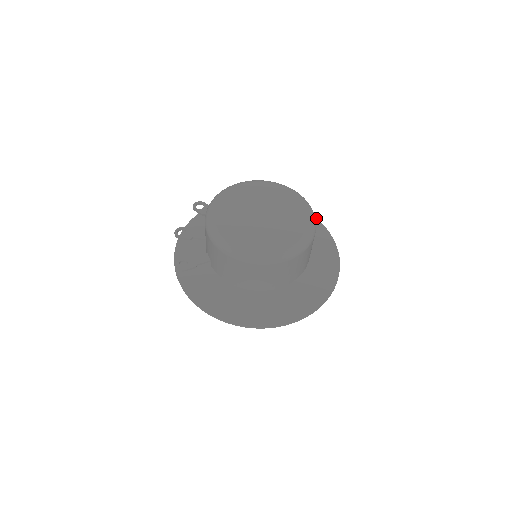
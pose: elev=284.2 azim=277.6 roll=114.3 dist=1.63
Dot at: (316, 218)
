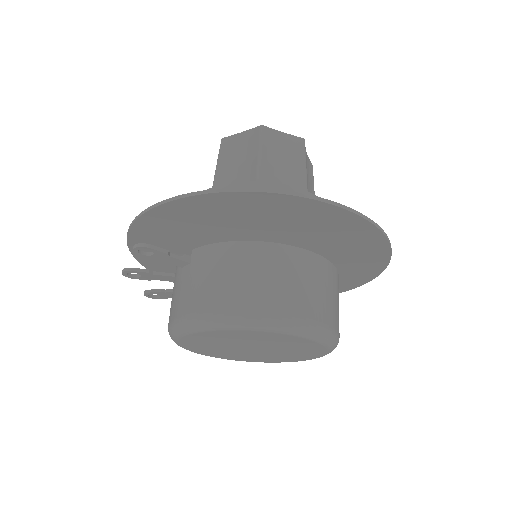
Dot at: (379, 230)
